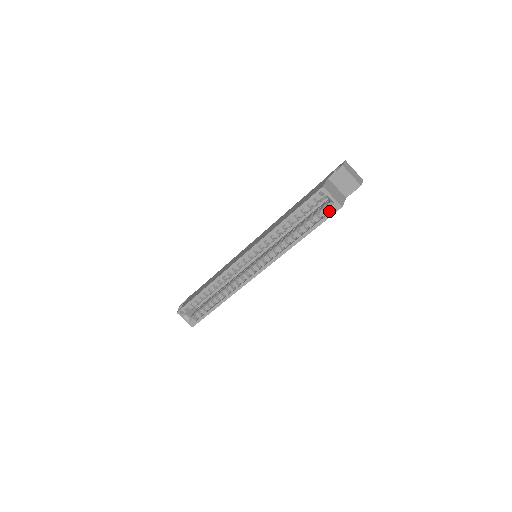
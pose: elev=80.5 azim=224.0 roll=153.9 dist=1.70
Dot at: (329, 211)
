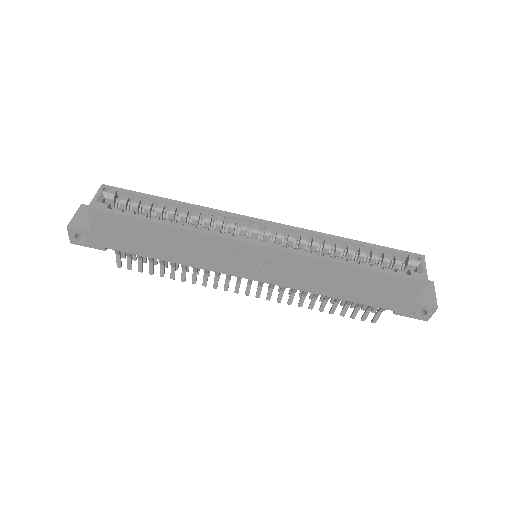
Dot at: (411, 273)
